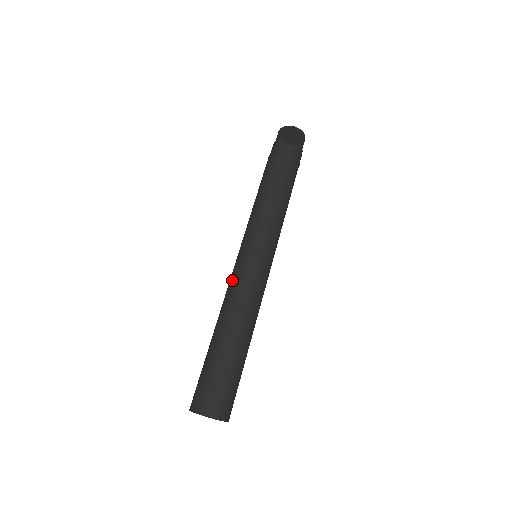
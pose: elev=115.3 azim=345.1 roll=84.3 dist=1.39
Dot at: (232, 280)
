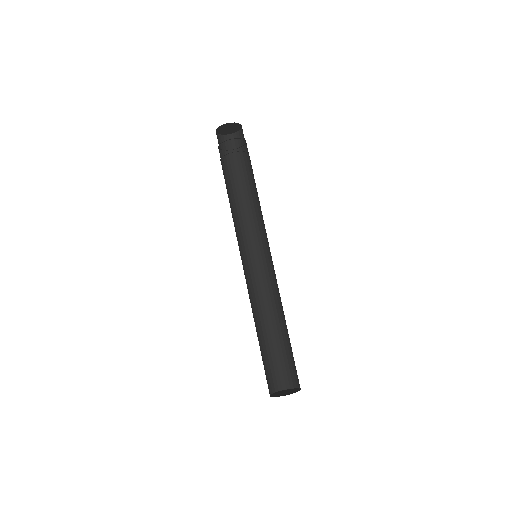
Dot at: occluded
